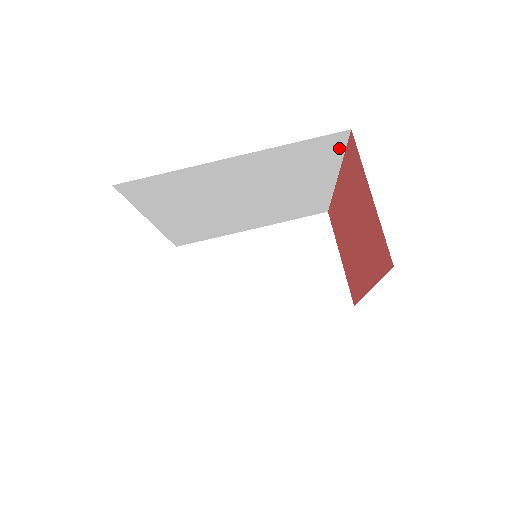
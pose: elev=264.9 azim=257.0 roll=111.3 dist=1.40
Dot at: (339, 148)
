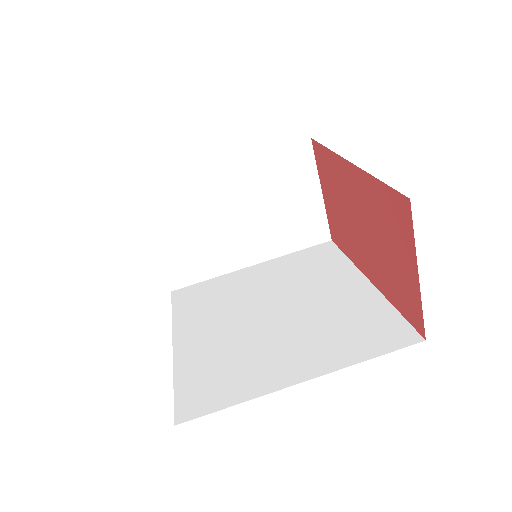
Dot at: occluded
